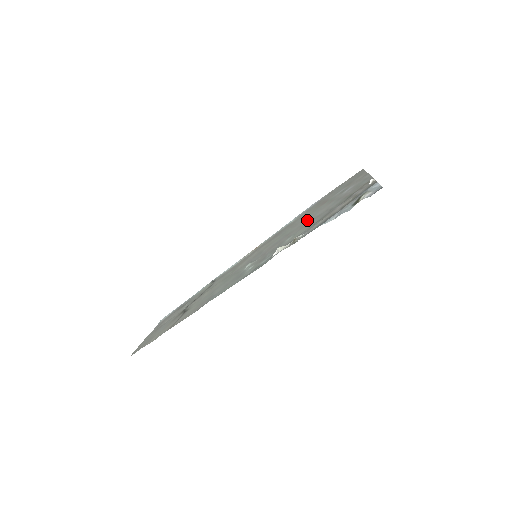
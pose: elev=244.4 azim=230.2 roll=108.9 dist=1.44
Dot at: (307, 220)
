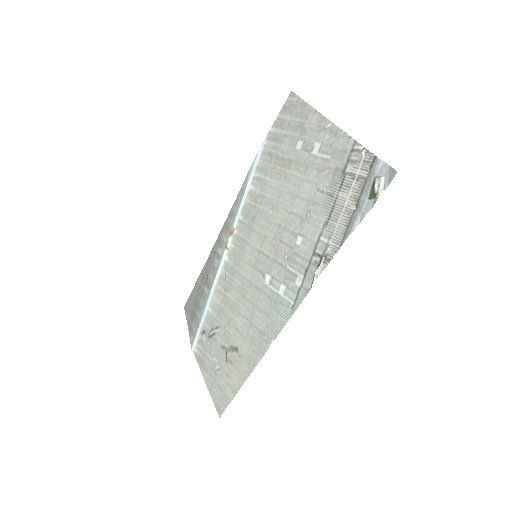
Dot at: (294, 203)
